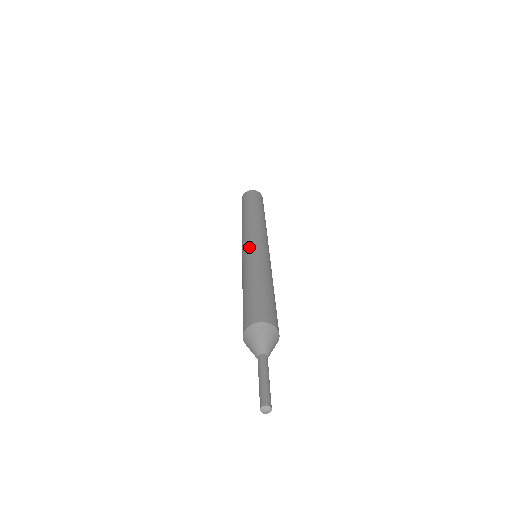
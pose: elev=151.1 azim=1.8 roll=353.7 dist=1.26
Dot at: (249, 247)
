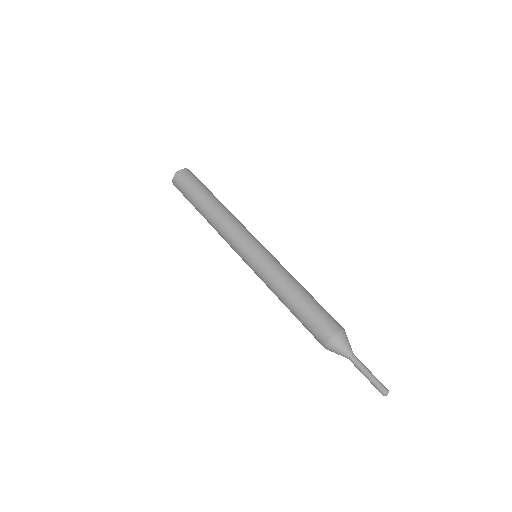
Dot at: (253, 257)
